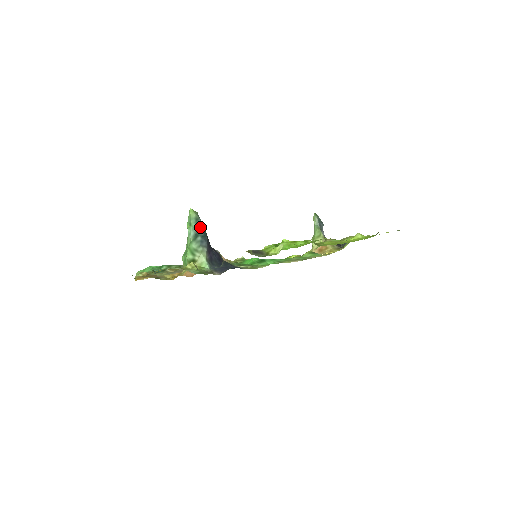
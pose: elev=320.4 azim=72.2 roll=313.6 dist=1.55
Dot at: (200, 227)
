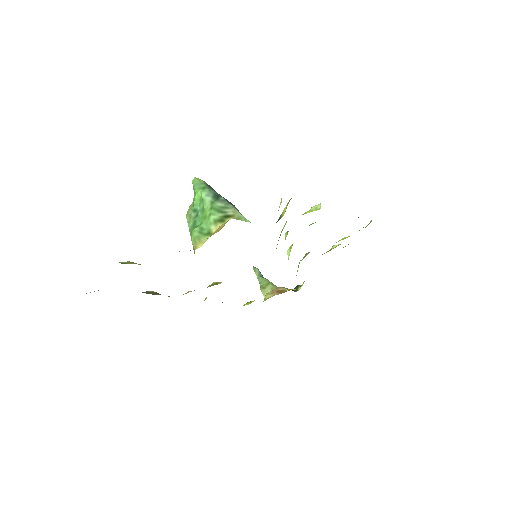
Dot at: occluded
